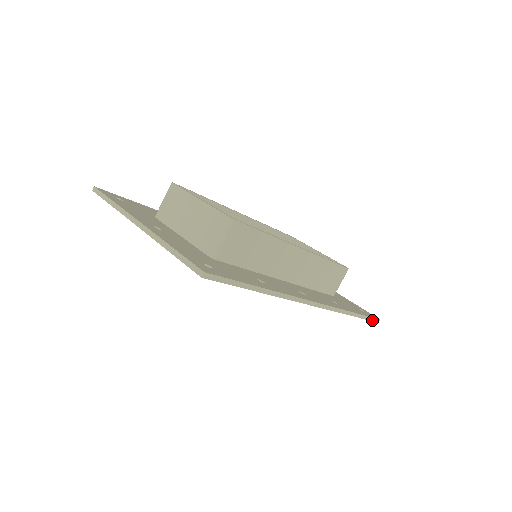
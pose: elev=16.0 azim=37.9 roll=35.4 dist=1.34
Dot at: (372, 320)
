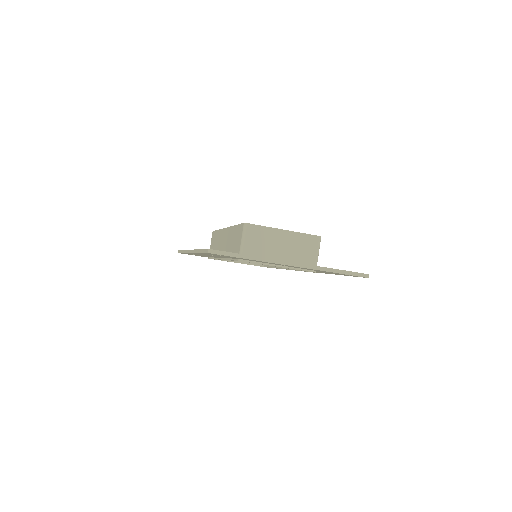
Dot at: occluded
